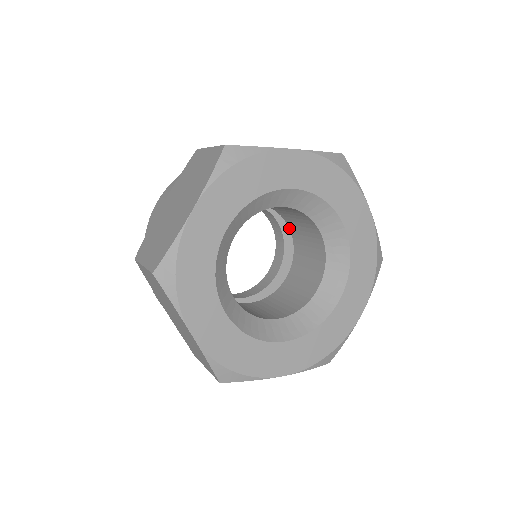
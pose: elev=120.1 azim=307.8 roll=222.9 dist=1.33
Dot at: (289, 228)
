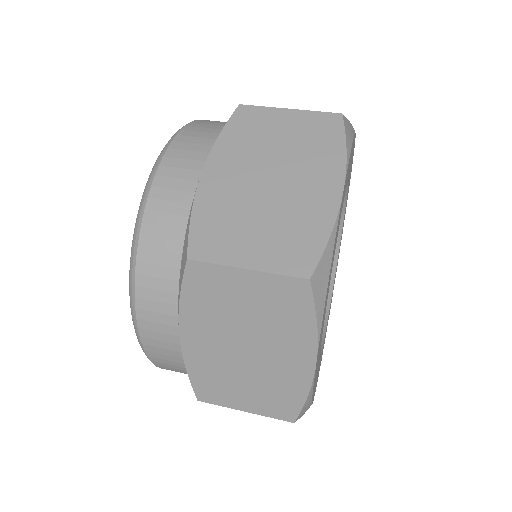
Dot at: occluded
